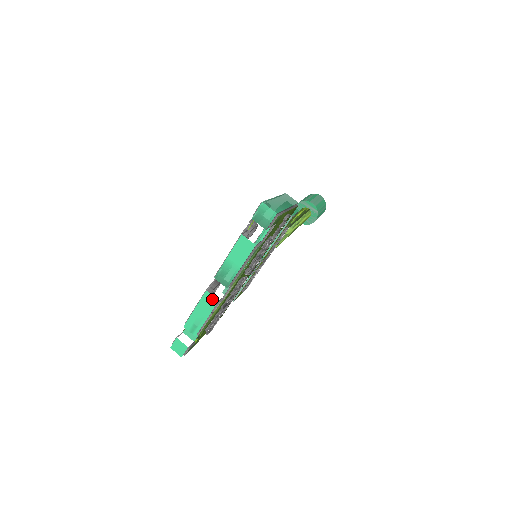
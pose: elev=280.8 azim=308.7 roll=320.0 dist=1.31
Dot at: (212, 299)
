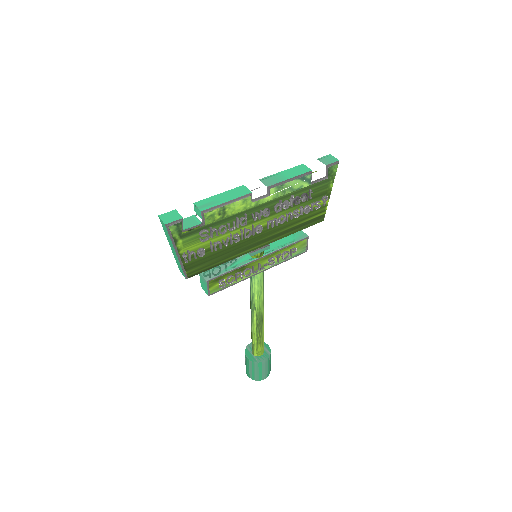
Dot at: (245, 190)
